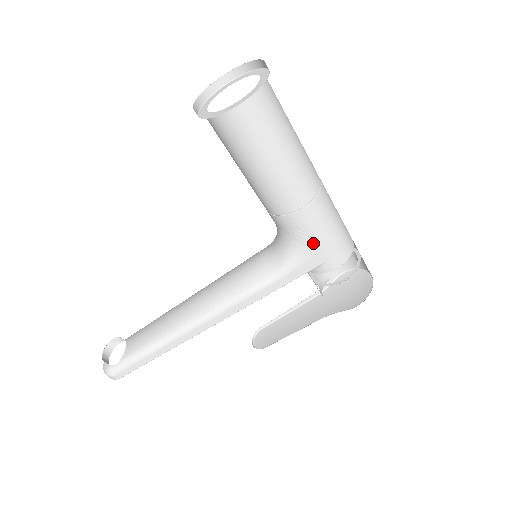
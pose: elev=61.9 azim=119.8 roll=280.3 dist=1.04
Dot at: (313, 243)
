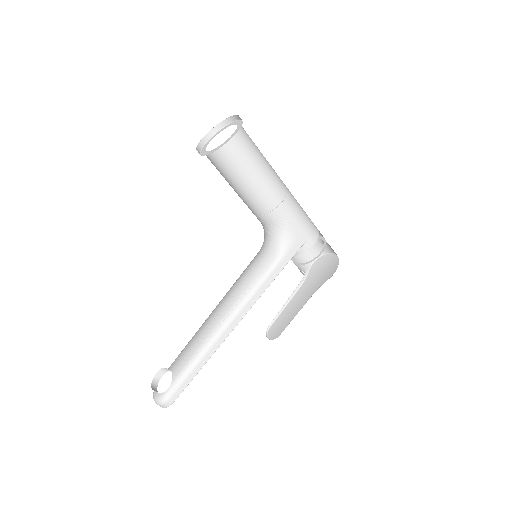
Dot at: (295, 227)
